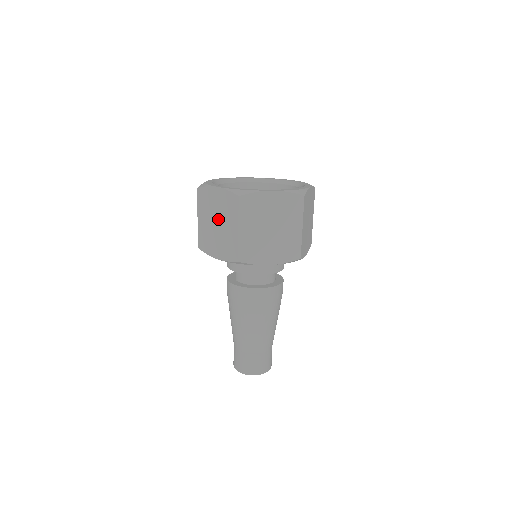
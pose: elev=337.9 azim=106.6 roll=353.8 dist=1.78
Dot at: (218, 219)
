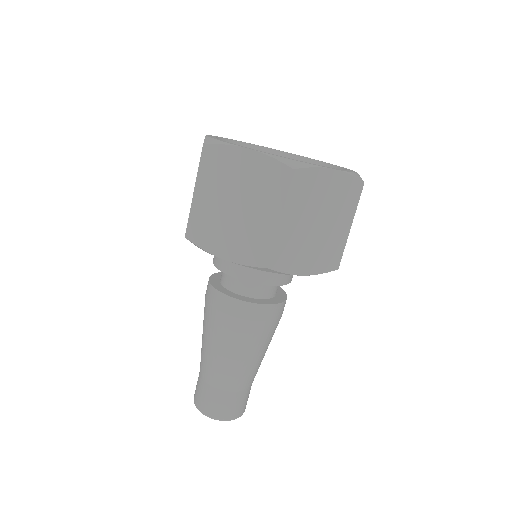
Dot at: occluded
